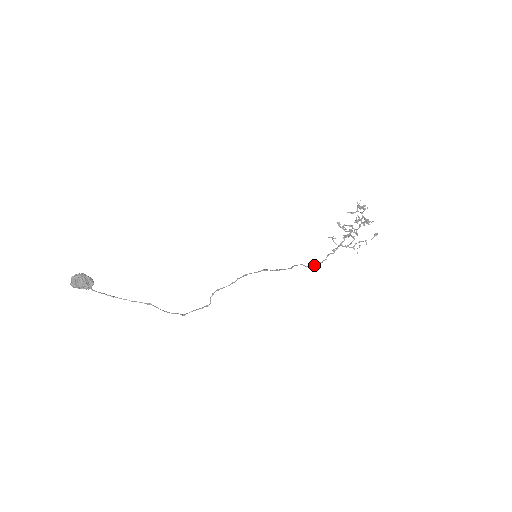
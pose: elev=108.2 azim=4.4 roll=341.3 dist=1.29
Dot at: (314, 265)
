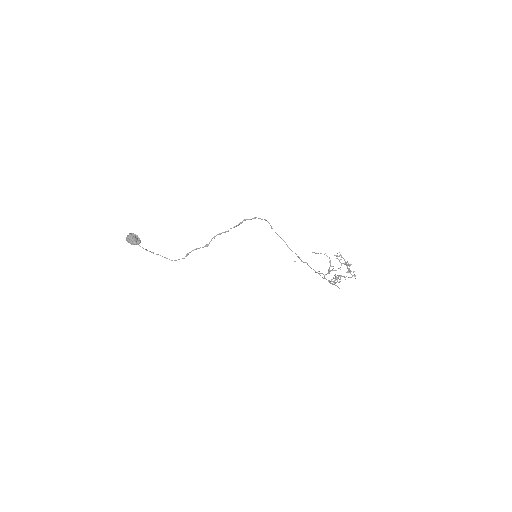
Dot at: occluded
